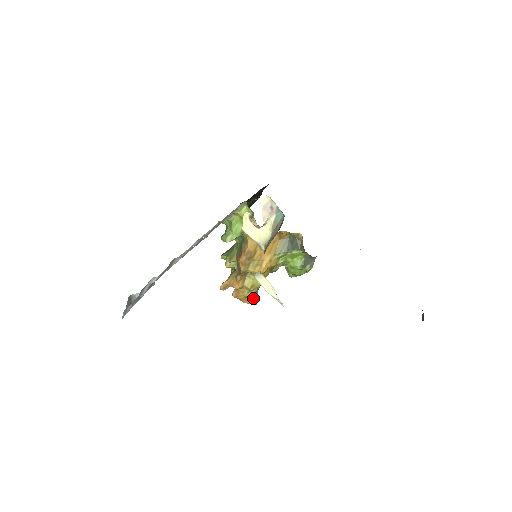
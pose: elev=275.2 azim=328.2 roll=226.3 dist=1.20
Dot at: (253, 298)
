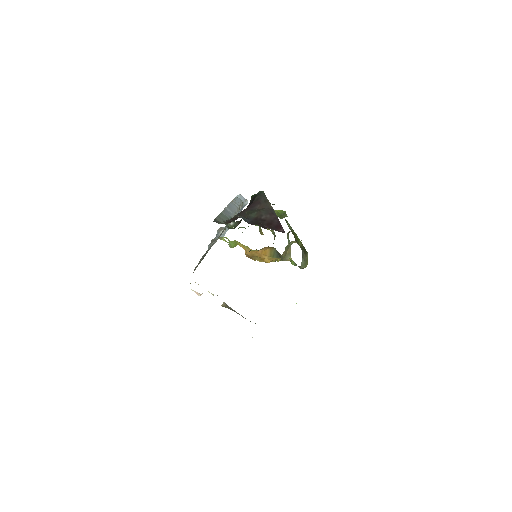
Dot at: occluded
